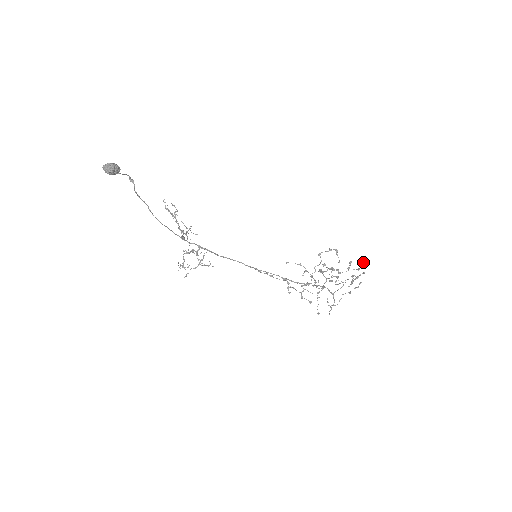
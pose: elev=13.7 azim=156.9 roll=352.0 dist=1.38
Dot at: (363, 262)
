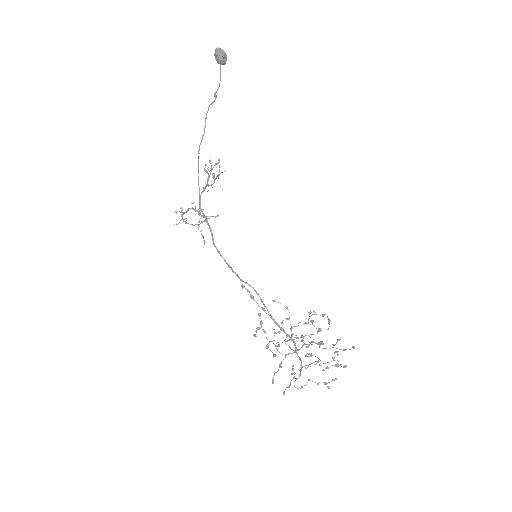
Dot at: occluded
